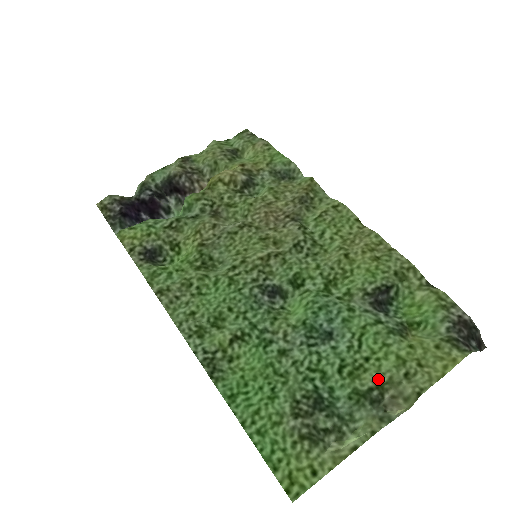
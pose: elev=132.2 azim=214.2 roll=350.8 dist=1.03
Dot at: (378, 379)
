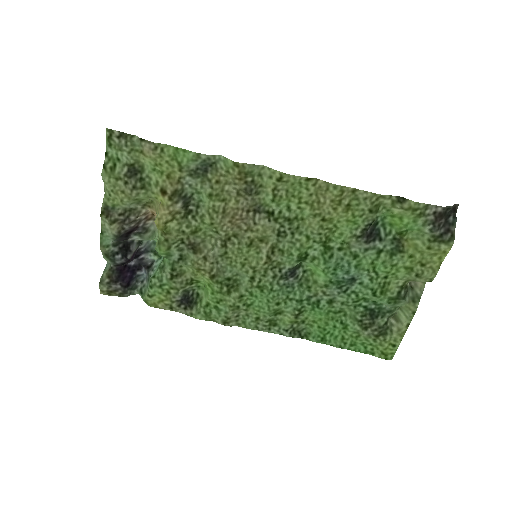
Dot at: (399, 283)
